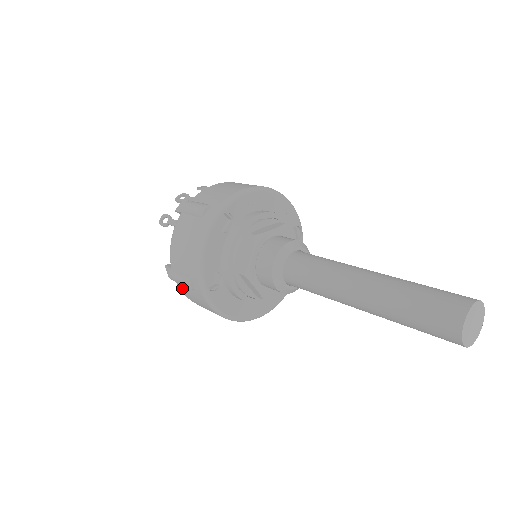
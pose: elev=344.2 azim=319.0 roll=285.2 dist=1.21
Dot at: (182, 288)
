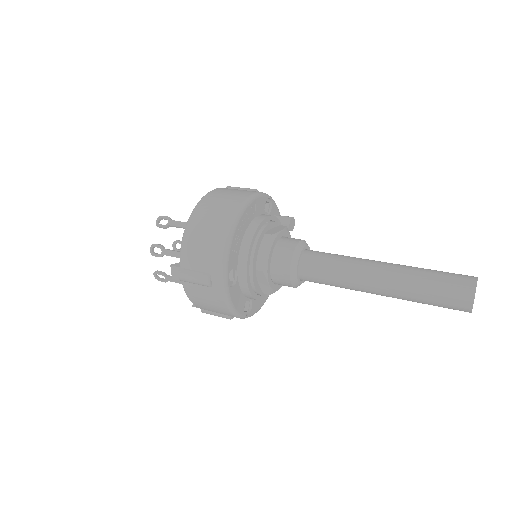
Dot at: occluded
